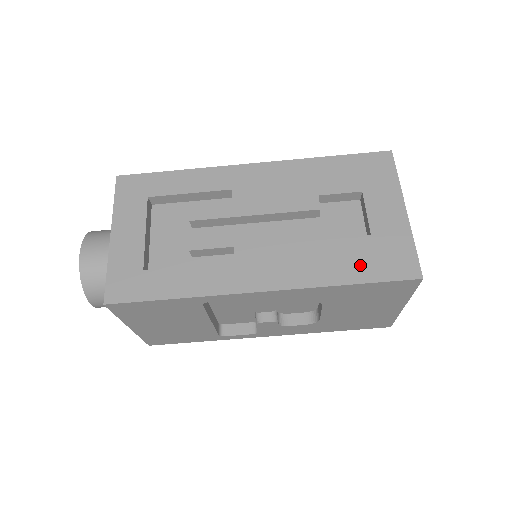
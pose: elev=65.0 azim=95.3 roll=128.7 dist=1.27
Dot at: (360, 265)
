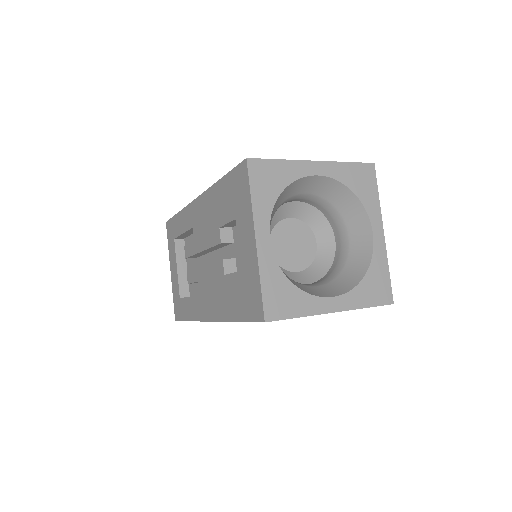
Dot at: (238, 303)
